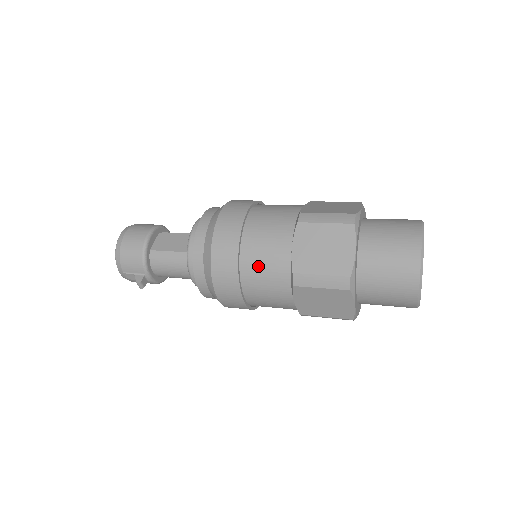
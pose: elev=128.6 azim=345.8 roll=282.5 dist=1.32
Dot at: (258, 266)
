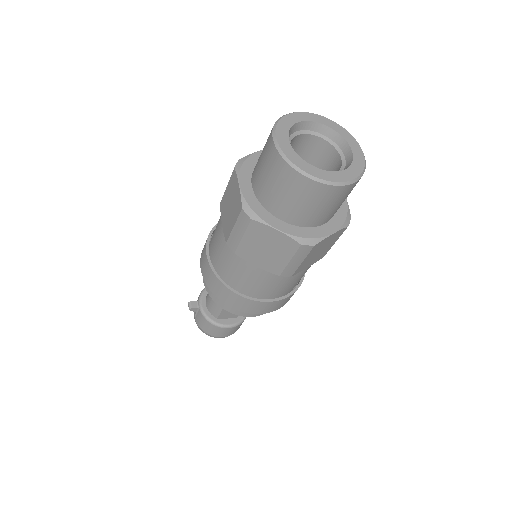
Dot at: occluded
